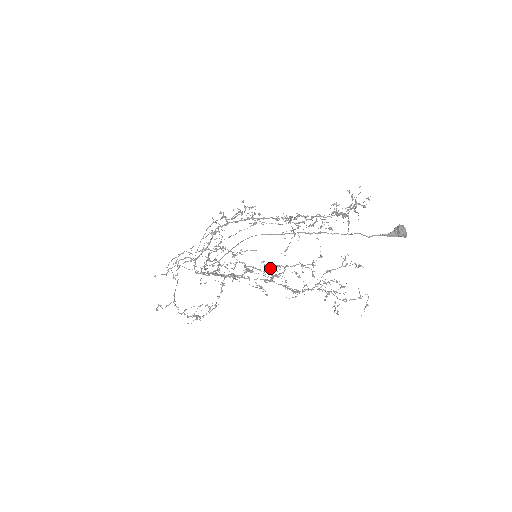
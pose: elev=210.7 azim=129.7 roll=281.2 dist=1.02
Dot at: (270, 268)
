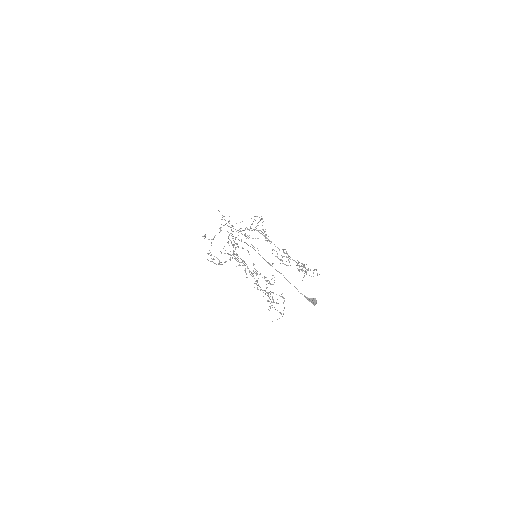
Dot at: occluded
